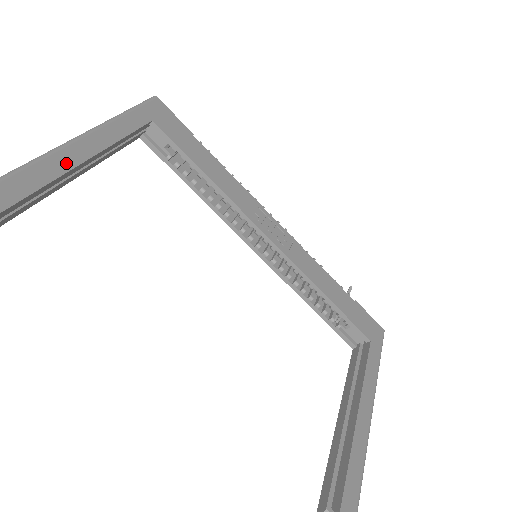
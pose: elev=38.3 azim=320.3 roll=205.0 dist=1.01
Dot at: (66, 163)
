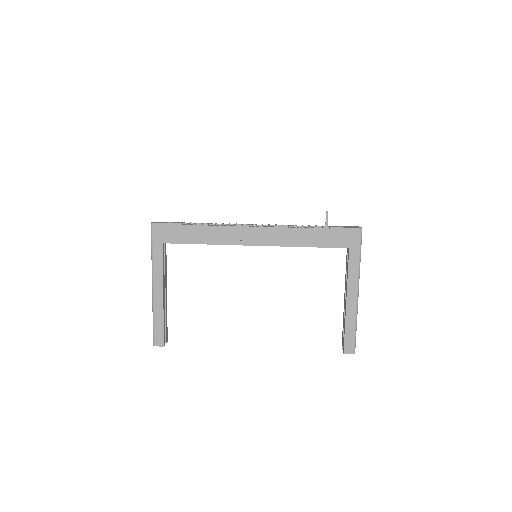
Dot at: (160, 309)
